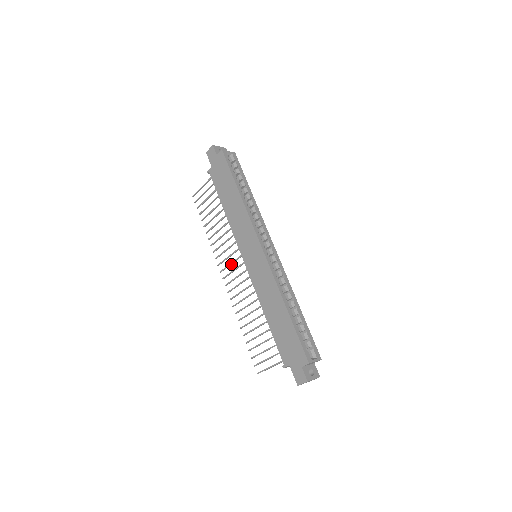
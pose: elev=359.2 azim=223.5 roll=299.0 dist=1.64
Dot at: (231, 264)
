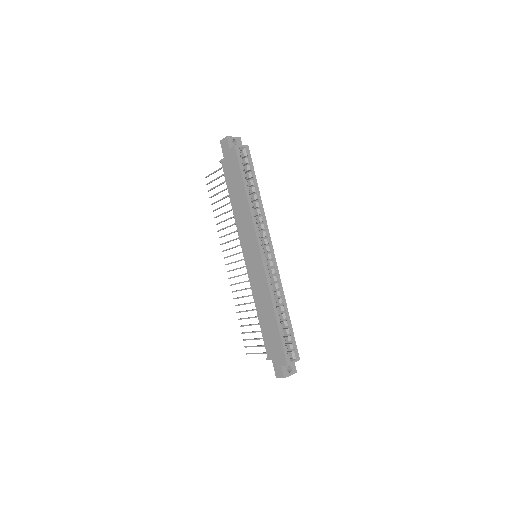
Dot at: occluded
